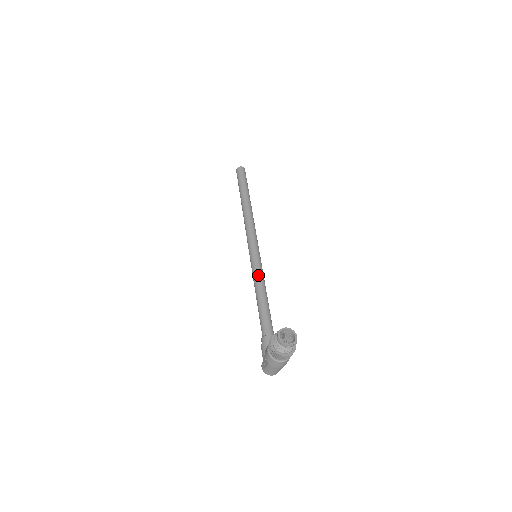
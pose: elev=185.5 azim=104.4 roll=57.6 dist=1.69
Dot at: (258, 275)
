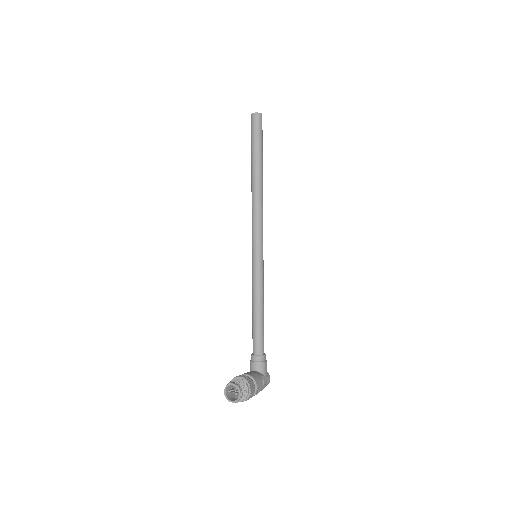
Dot at: (253, 283)
